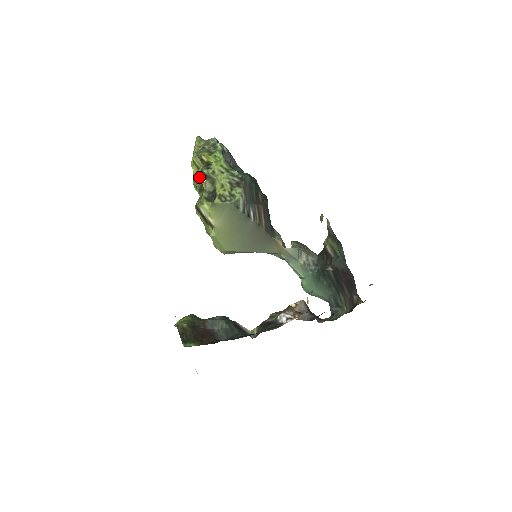
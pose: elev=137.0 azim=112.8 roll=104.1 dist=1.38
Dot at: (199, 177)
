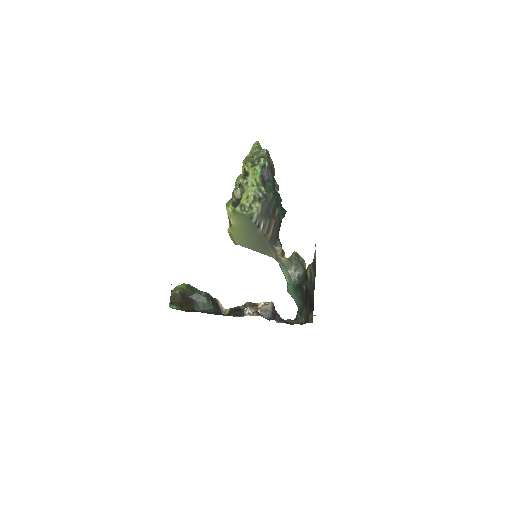
Dot at: (239, 181)
